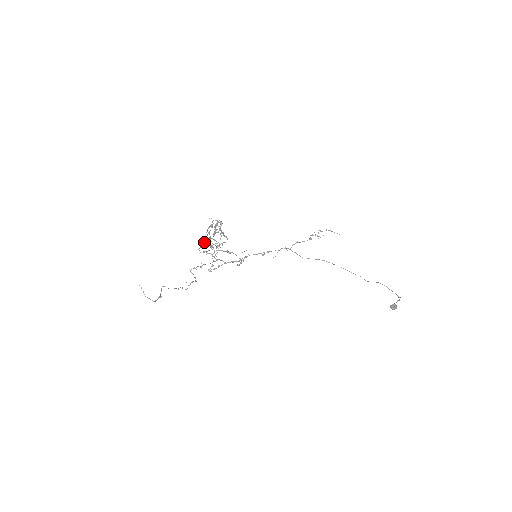
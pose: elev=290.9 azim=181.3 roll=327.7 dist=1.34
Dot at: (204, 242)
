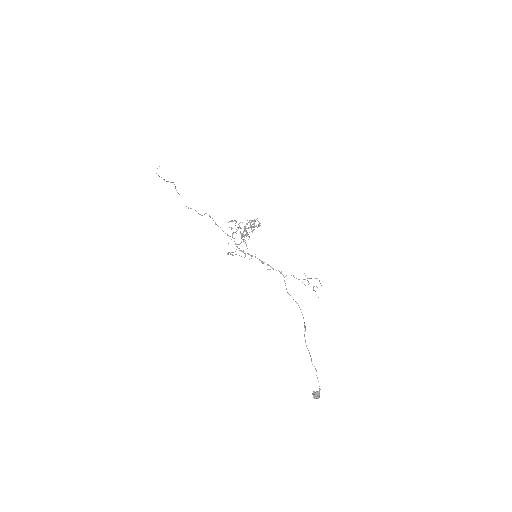
Dot at: (236, 221)
